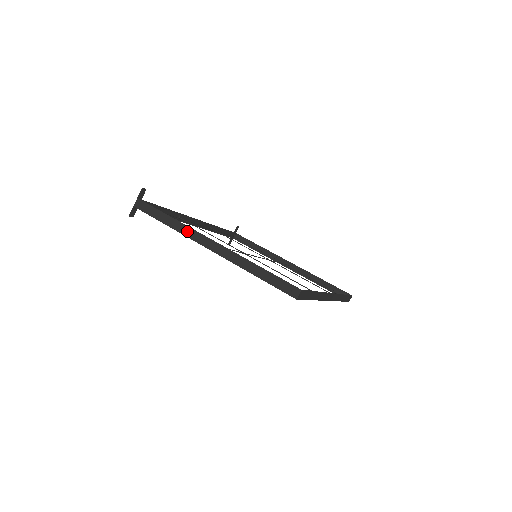
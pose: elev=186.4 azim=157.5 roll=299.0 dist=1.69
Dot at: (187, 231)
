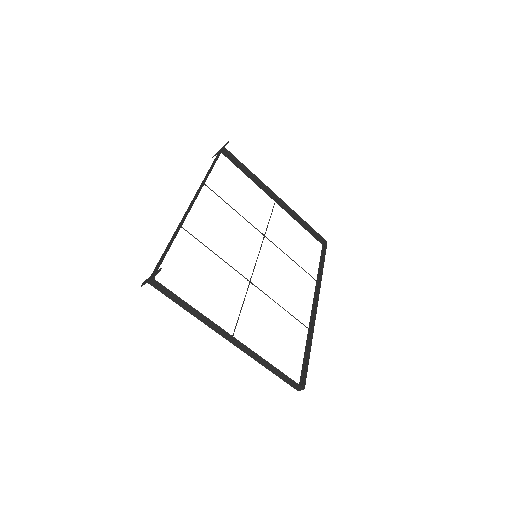
Dot at: (209, 324)
